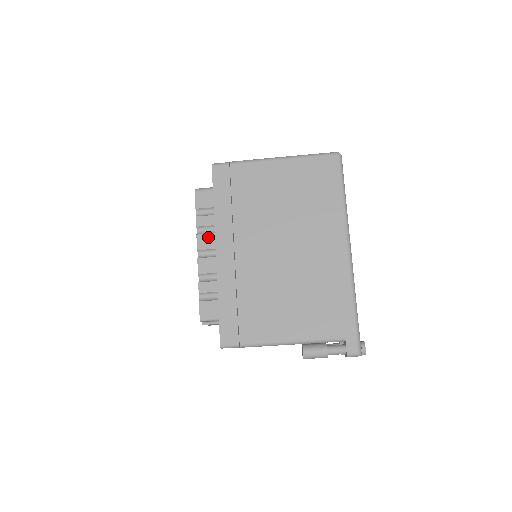
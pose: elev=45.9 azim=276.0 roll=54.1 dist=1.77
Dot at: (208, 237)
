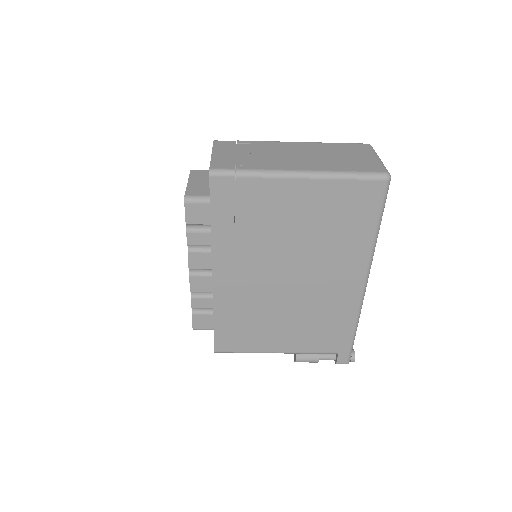
Dot at: (202, 257)
